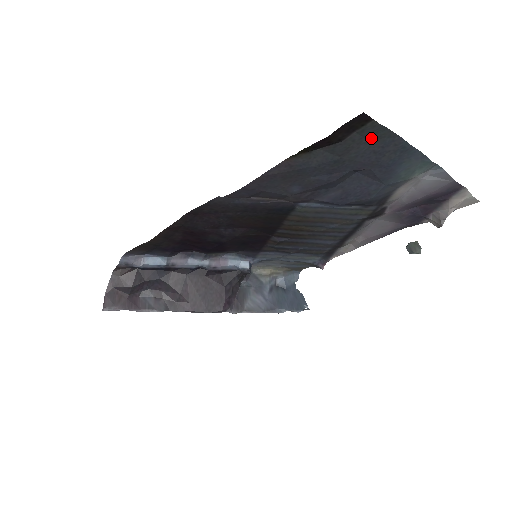
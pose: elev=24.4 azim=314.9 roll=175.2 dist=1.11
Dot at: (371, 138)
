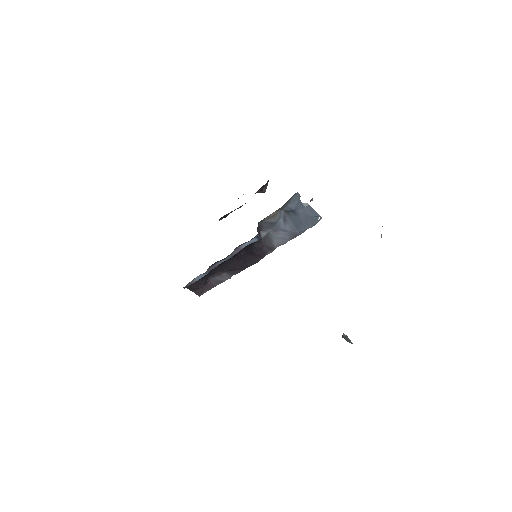
Dot at: occluded
